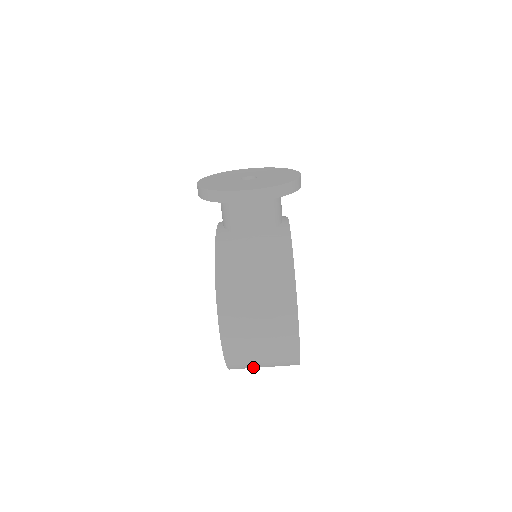
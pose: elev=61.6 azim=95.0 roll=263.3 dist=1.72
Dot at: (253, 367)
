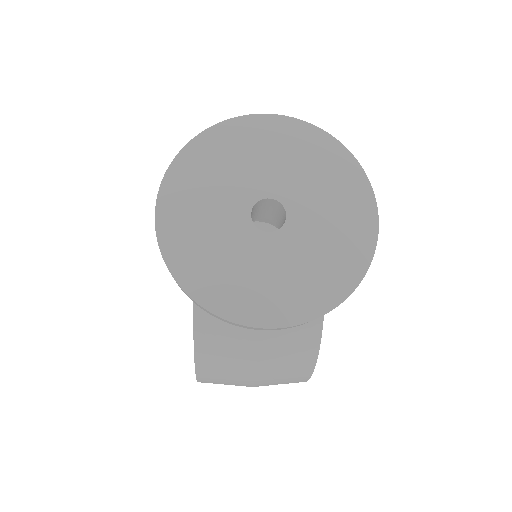
Dot at: occluded
